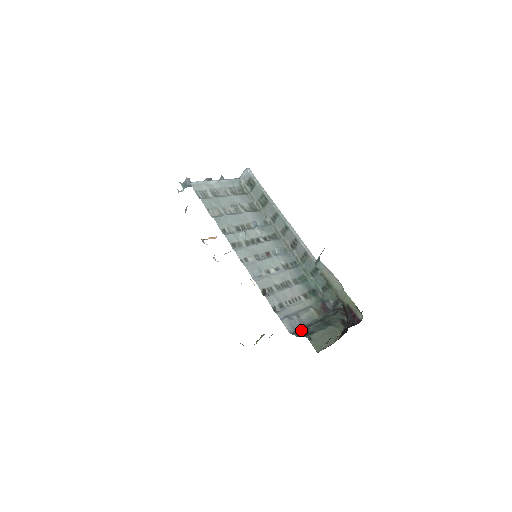
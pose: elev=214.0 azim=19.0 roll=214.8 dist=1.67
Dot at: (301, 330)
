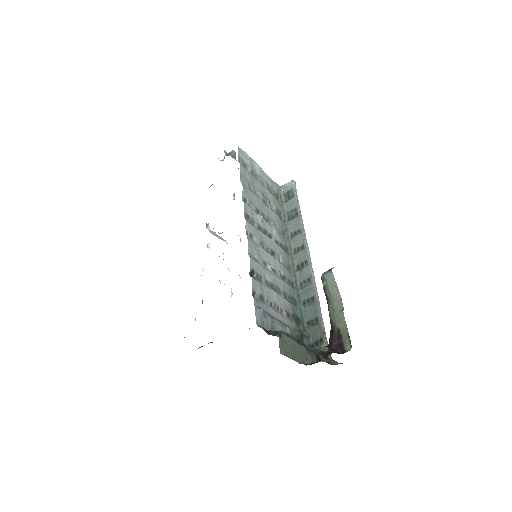
Dot at: (271, 330)
